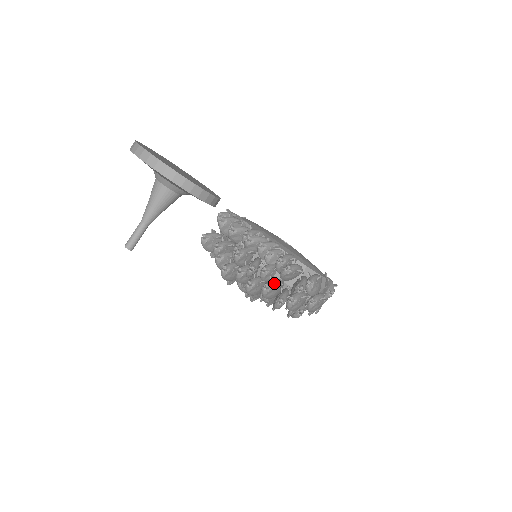
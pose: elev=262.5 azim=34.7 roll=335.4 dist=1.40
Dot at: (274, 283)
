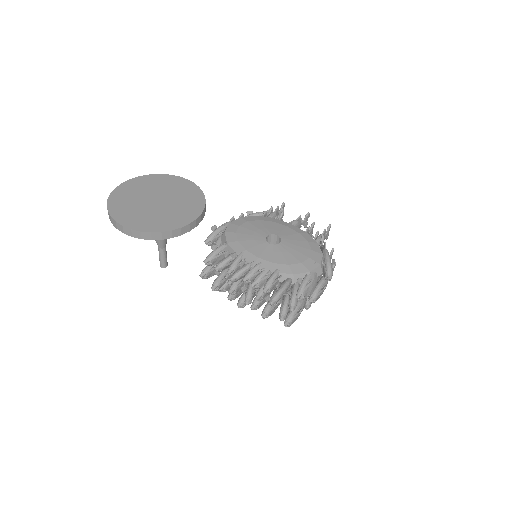
Dot at: (270, 307)
